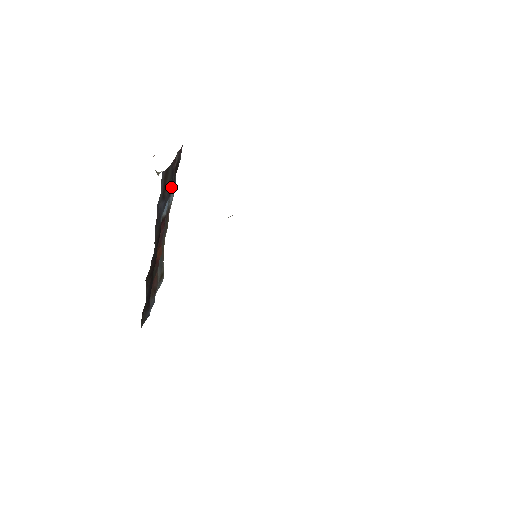
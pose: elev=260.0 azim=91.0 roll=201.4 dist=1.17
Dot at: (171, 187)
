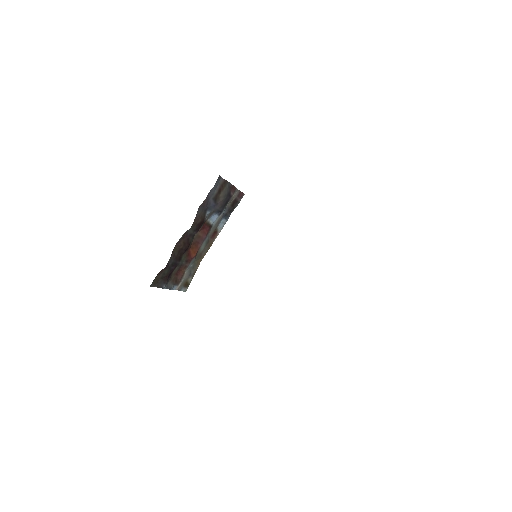
Dot at: (224, 208)
